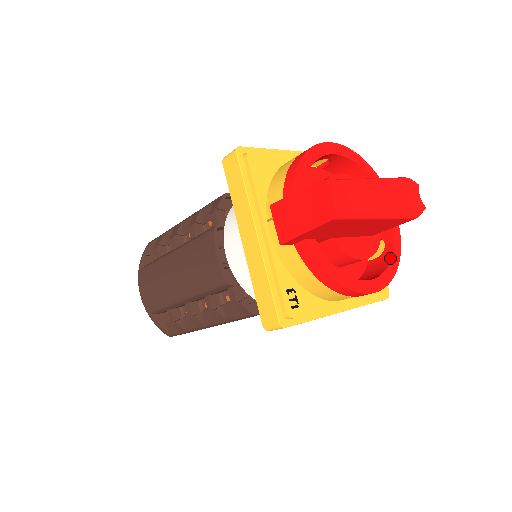
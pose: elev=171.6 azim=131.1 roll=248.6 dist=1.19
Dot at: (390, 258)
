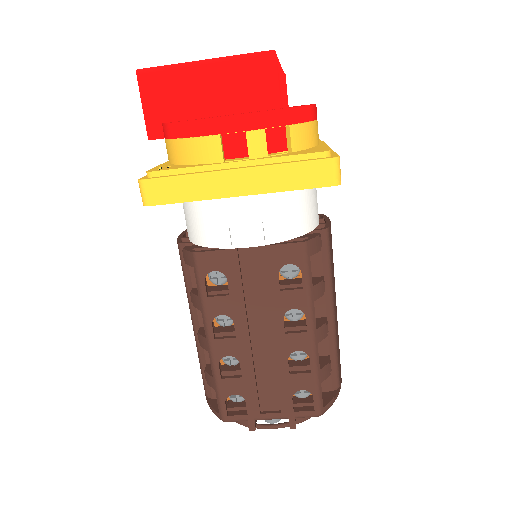
Dot at: occluded
